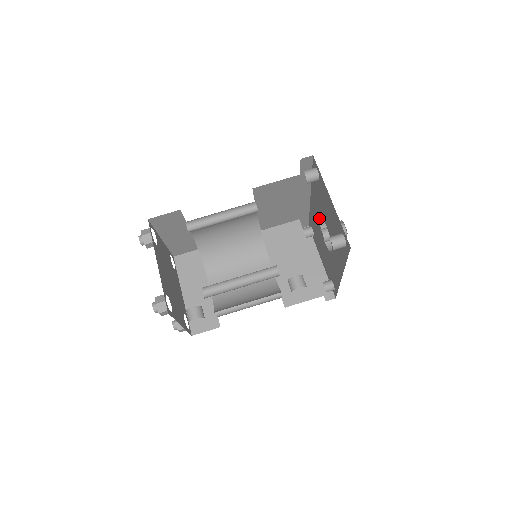
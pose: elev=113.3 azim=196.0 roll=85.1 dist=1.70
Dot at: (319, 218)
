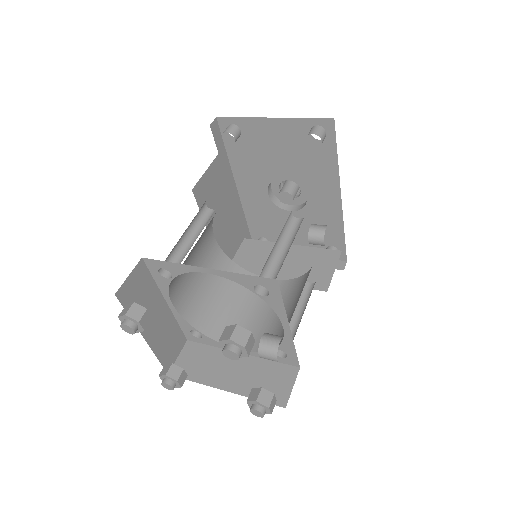
Dot at: (266, 193)
